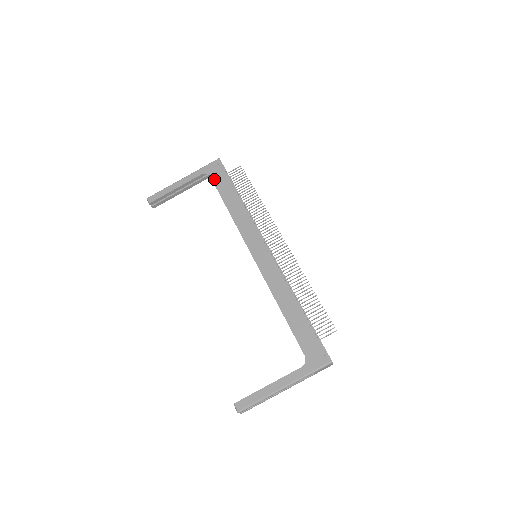
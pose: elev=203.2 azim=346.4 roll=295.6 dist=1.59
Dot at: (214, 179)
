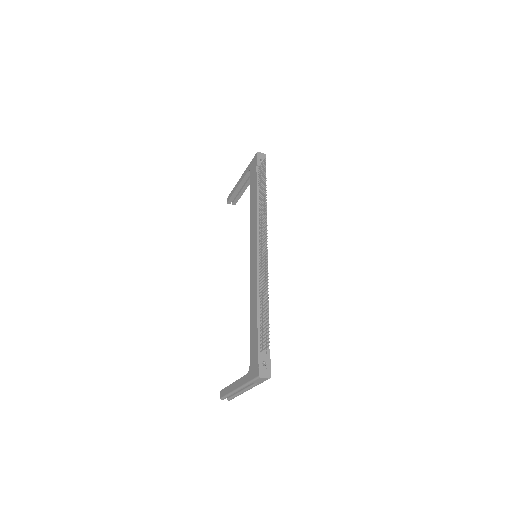
Dot at: (251, 176)
